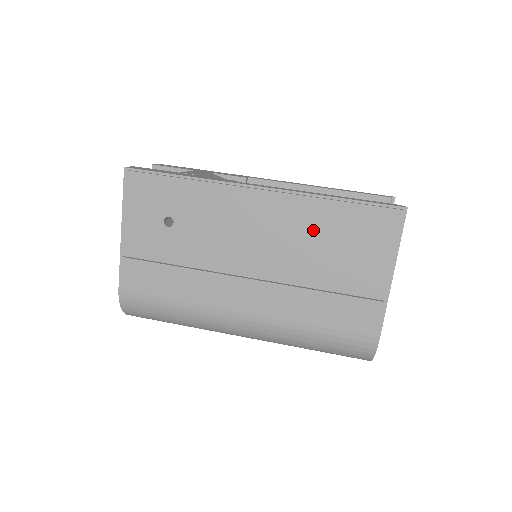
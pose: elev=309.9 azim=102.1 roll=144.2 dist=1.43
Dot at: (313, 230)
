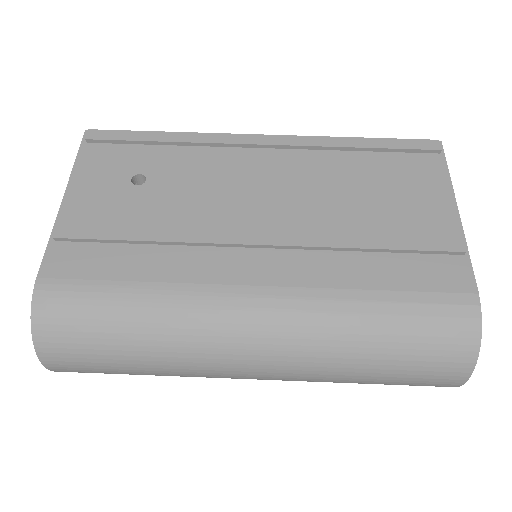
Dot at: (338, 171)
